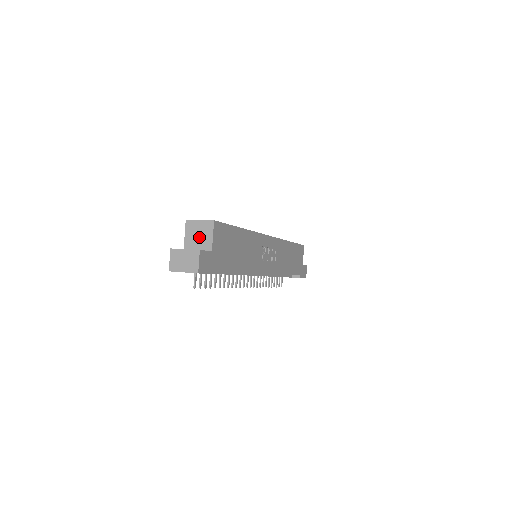
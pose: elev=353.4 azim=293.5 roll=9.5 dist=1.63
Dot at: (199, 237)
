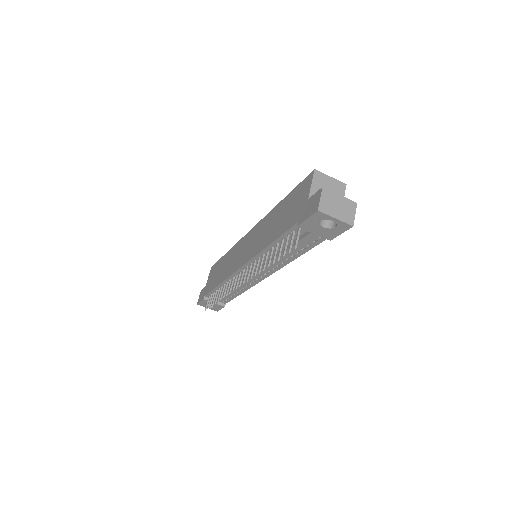
Dot at: occluded
